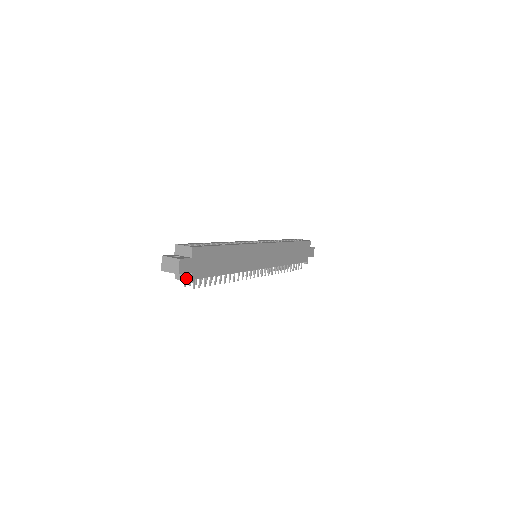
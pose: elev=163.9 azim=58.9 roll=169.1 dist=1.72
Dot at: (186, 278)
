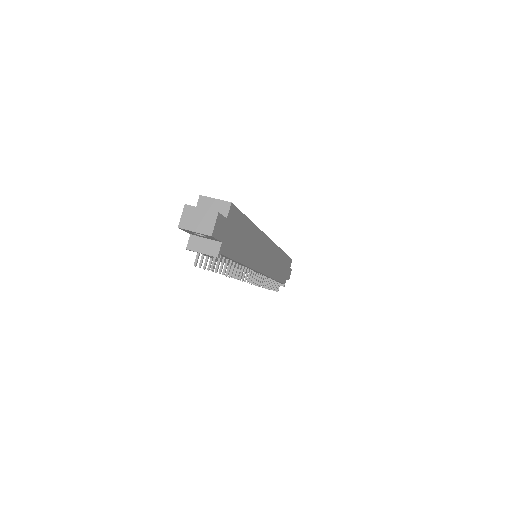
Dot at: (208, 250)
